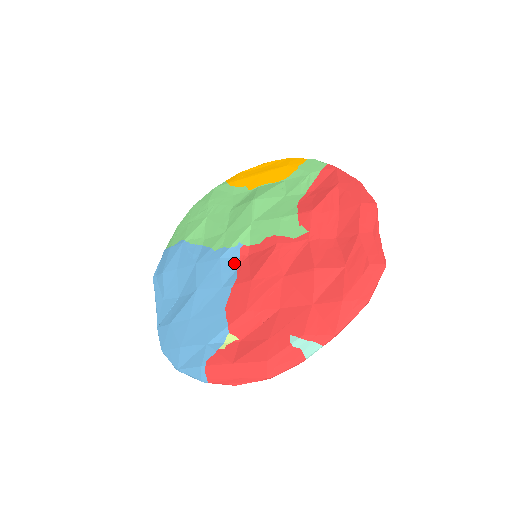
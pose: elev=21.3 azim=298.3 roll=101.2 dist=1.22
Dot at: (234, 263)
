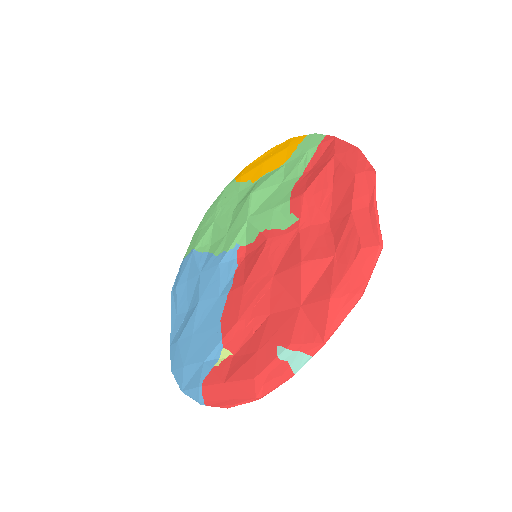
Dot at: (232, 267)
